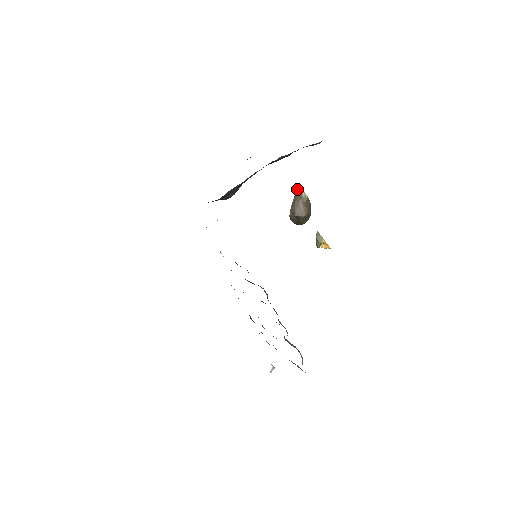
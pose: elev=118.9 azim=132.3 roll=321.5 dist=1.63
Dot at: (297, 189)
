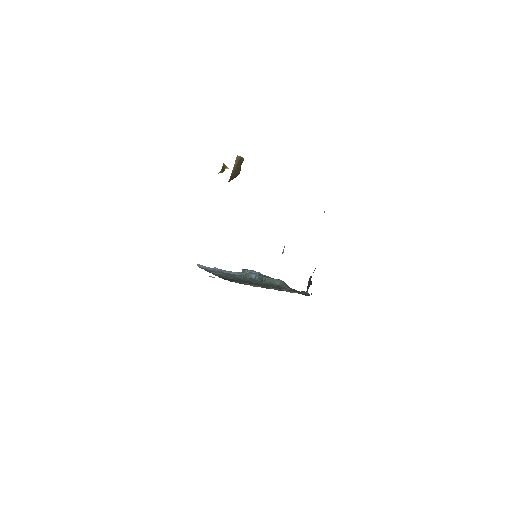
Dot at: (236, 157)
